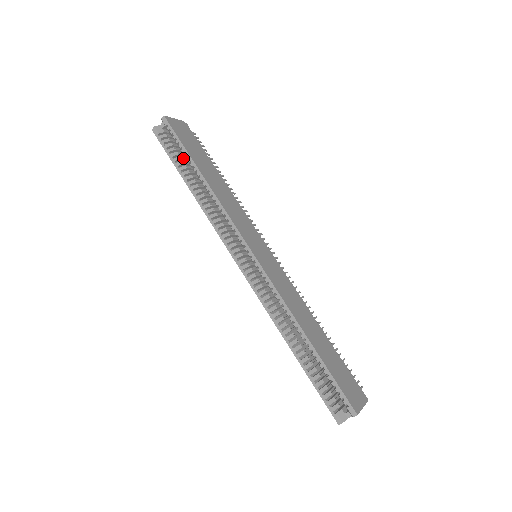
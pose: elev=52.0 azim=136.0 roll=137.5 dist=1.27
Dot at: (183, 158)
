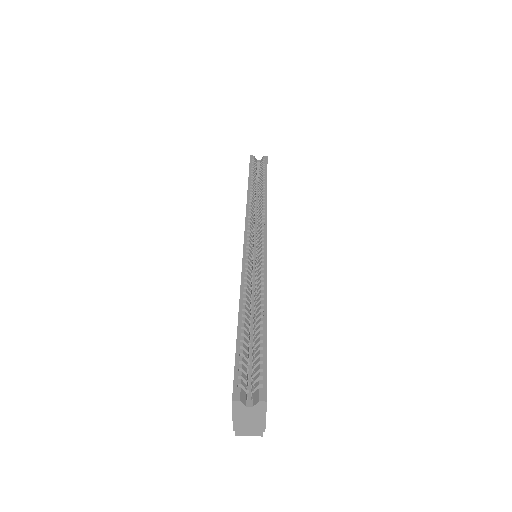
Dot at: occluded
